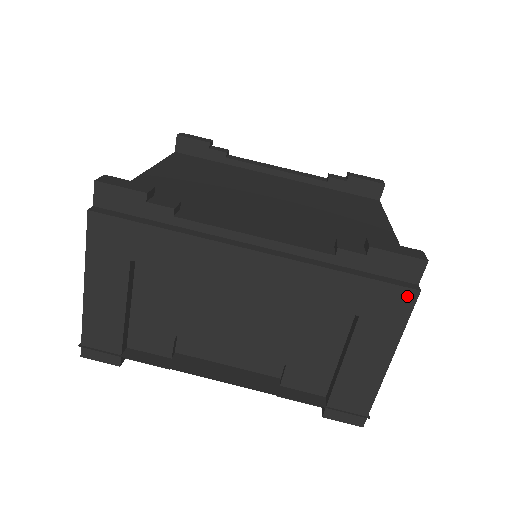
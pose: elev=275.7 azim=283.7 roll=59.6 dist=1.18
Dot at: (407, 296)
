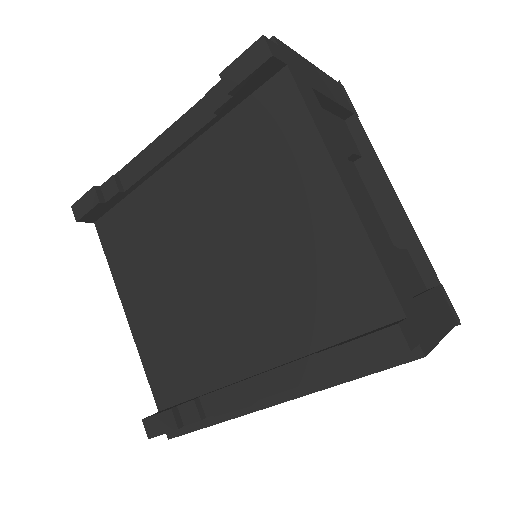
Dot at: (416, 358)
